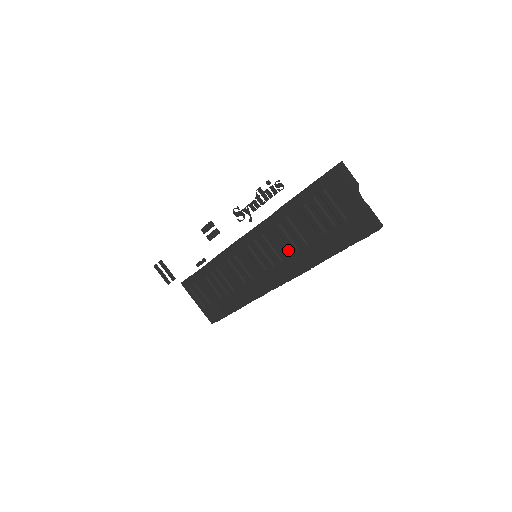
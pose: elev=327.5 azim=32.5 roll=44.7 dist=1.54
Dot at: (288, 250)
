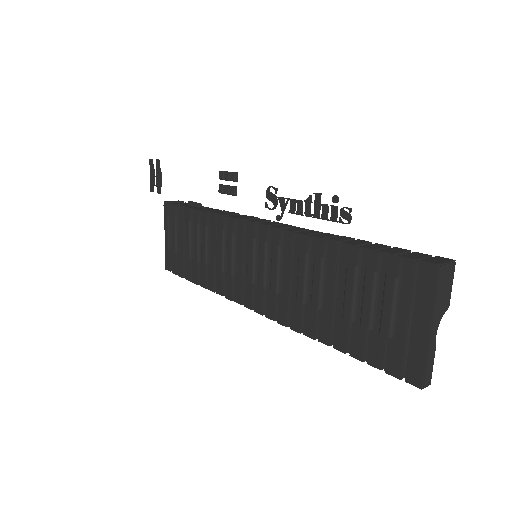
Dot at: (294, 289)
